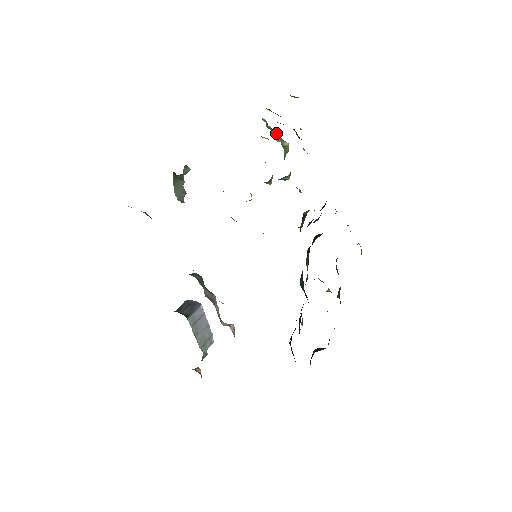
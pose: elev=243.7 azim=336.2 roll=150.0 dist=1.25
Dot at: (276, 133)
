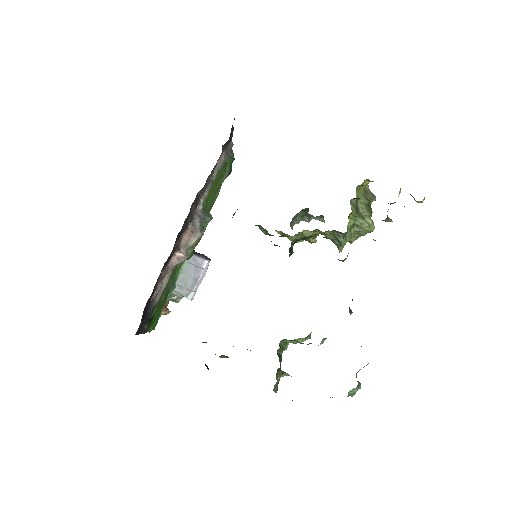
Dot at: (366, 203)
